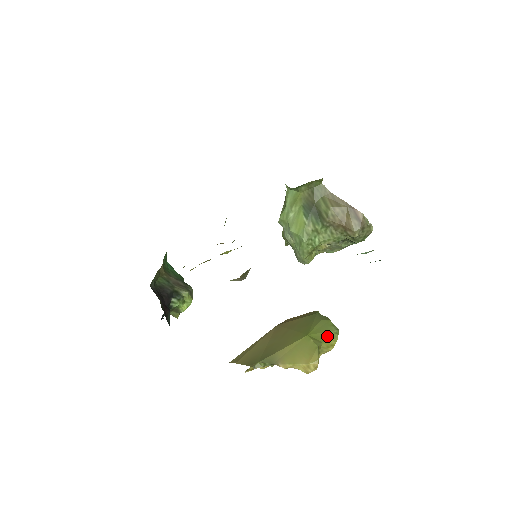
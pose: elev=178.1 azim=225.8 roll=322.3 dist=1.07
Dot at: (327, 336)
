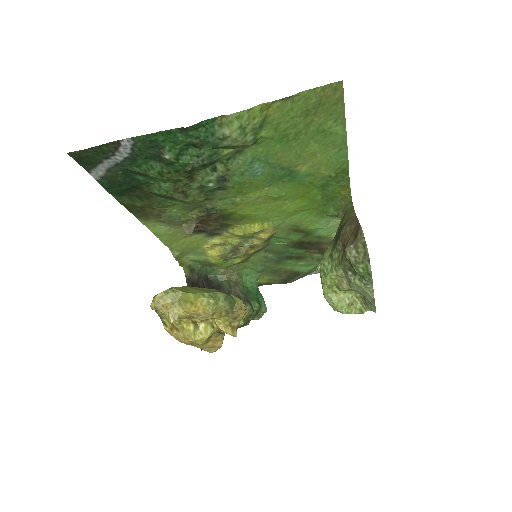
Dot at: (193, 292)
